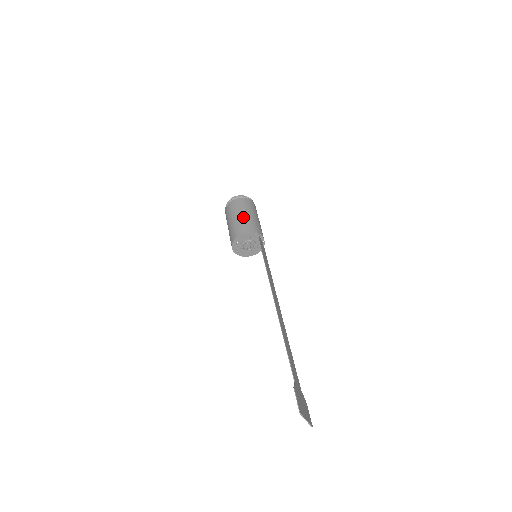
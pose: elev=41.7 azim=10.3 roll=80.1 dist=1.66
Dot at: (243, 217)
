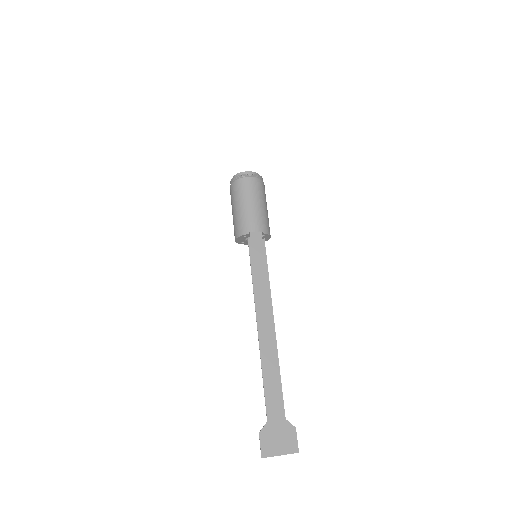
Dot at: (234, 214)
